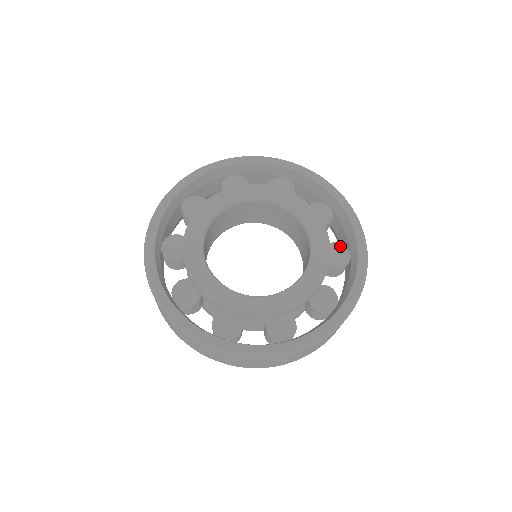
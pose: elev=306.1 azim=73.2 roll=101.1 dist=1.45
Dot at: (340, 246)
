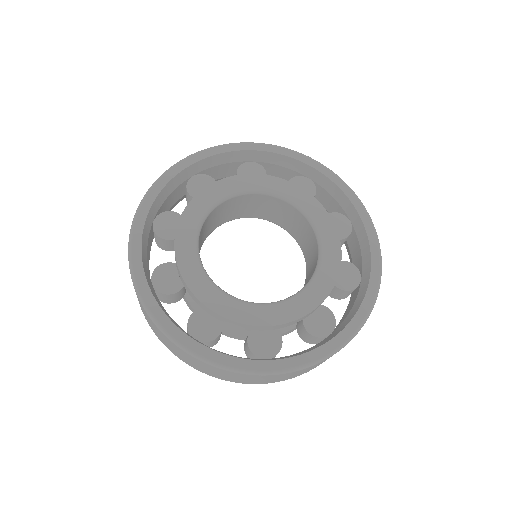
Dot at: (336, 215)
